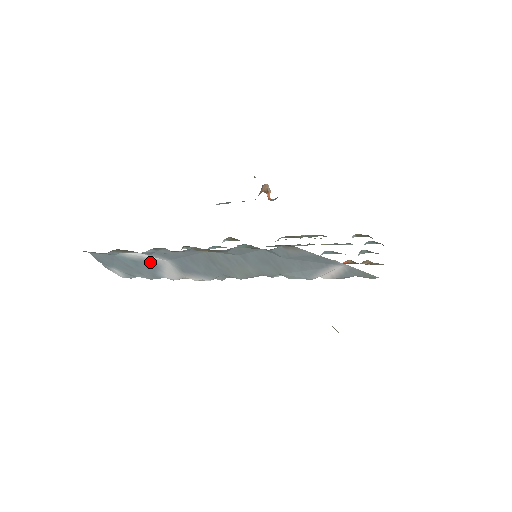
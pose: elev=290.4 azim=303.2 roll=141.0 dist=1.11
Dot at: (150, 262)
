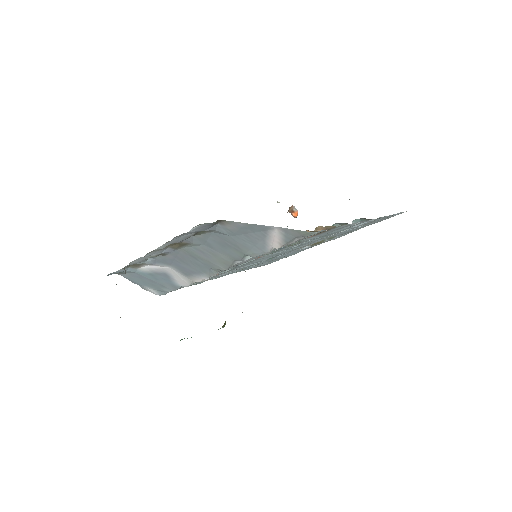
Dot at: (161, 272)
